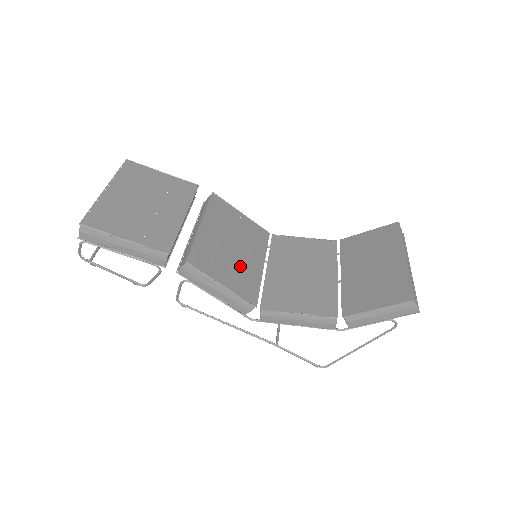
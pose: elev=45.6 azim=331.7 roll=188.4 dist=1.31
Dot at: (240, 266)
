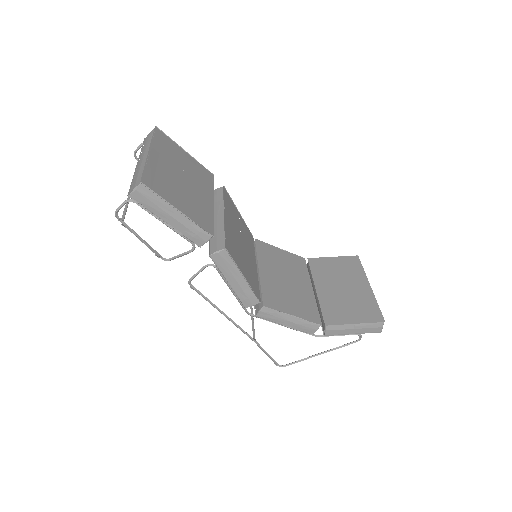
Dot at: (248, 262)
